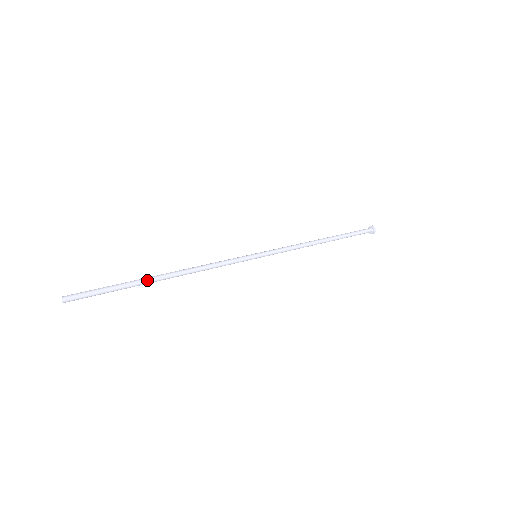
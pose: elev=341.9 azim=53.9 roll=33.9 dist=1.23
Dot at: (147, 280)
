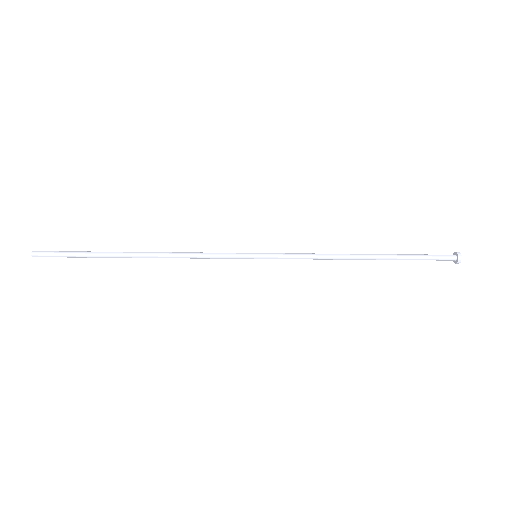
Dot at: (116, 252)
